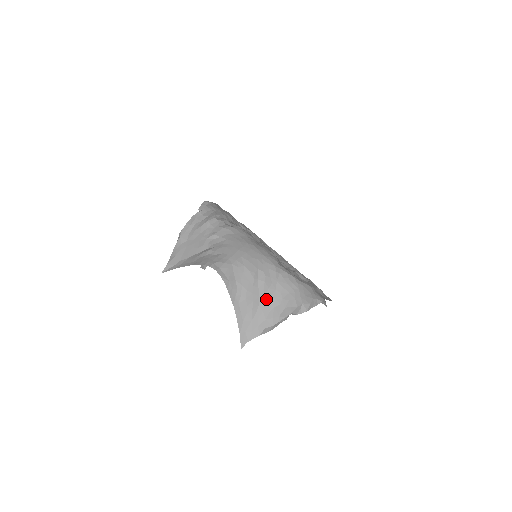
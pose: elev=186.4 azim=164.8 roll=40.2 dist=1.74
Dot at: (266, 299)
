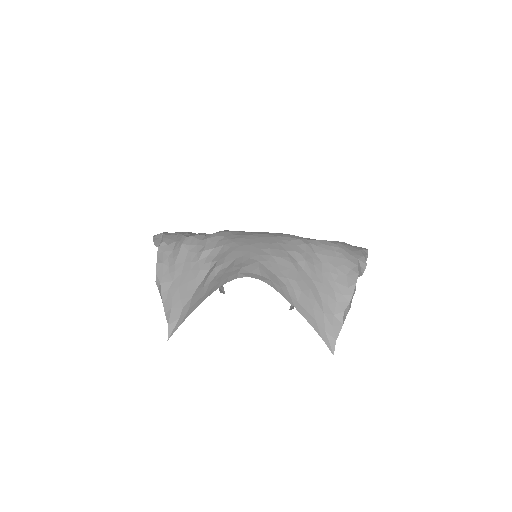
Dot at: (320, 279)
